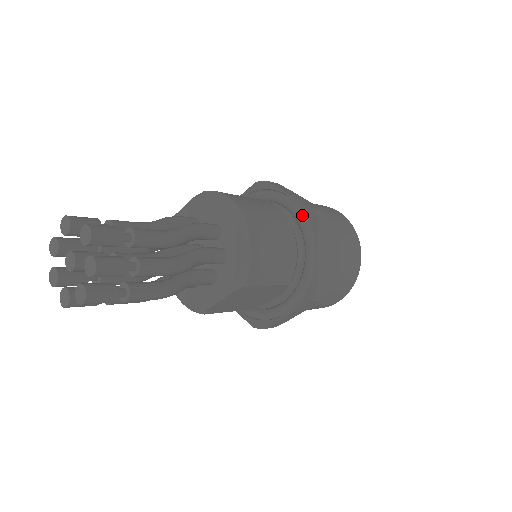
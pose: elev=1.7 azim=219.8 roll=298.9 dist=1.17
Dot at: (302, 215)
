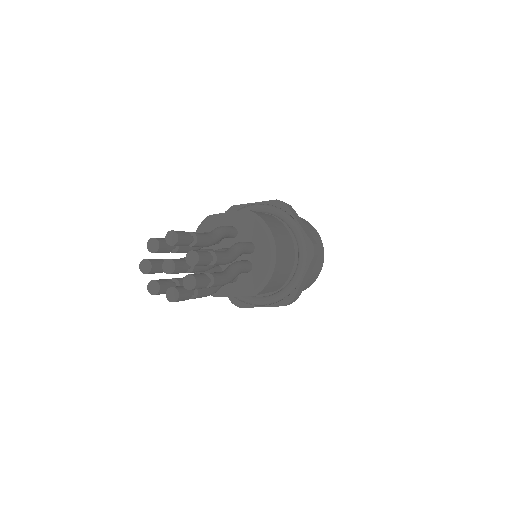
Dot at: (304, 246)
